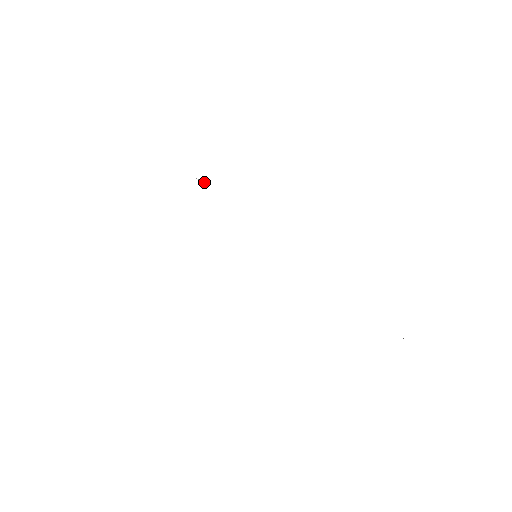
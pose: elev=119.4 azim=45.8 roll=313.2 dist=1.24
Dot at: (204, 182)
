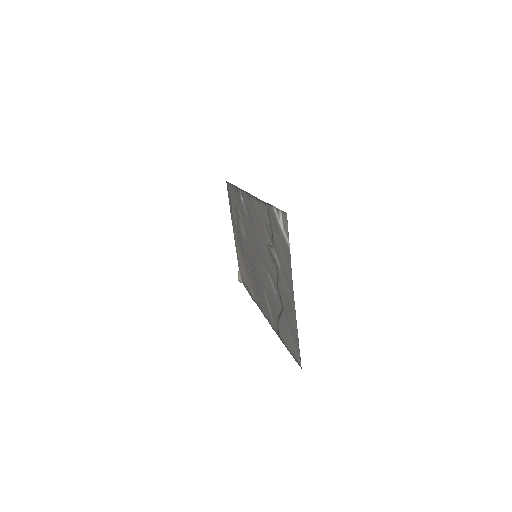
Dot at: (240, 279)
